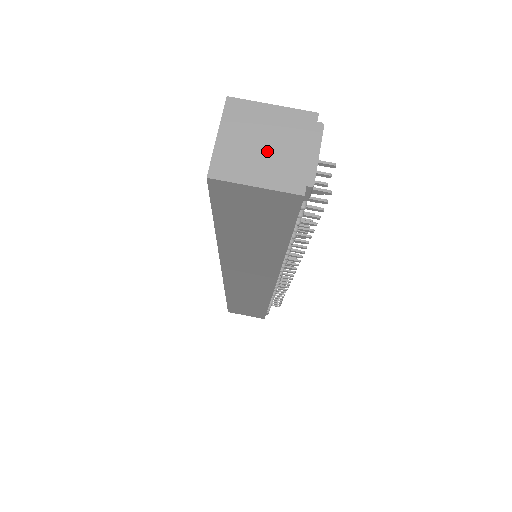
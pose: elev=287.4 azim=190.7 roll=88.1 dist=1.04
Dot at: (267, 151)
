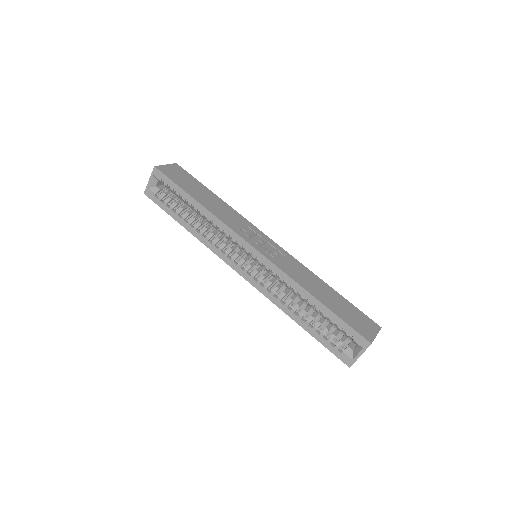
Dot at: occluded
